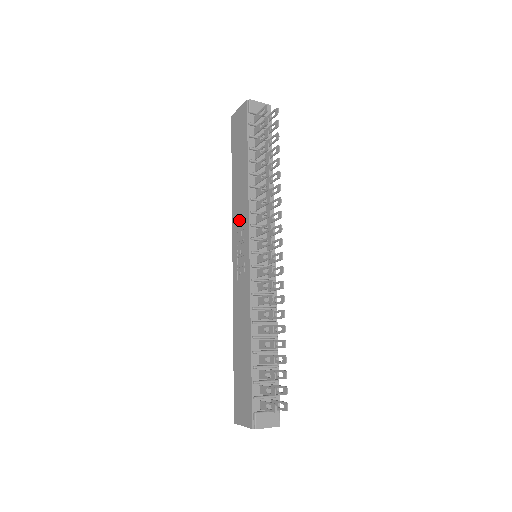
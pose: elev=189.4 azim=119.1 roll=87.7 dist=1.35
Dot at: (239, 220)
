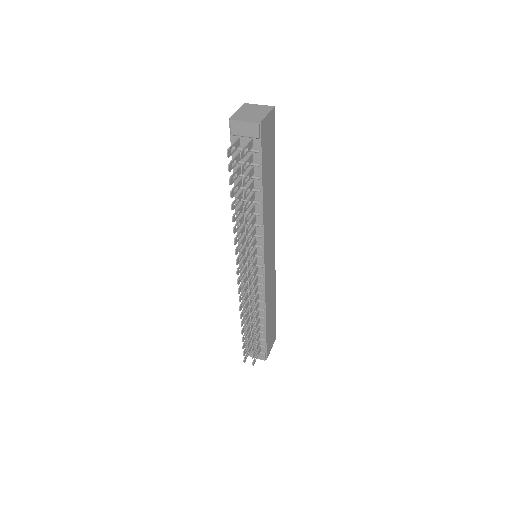
Dot at: occluded
